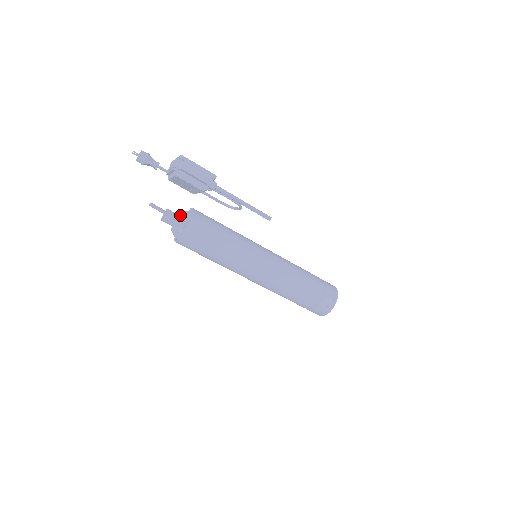
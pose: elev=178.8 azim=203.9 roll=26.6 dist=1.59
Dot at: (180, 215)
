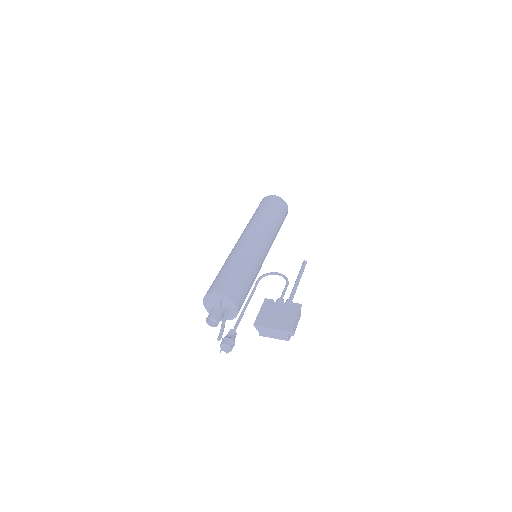
Dot at: (219, 309)
